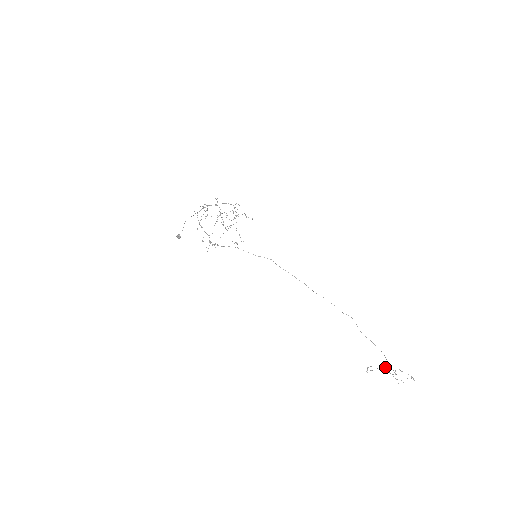
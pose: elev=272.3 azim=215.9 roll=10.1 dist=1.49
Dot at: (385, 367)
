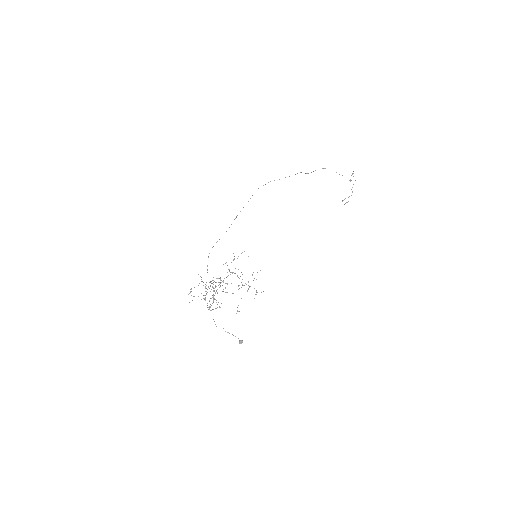
Dot at: (352, 192)
